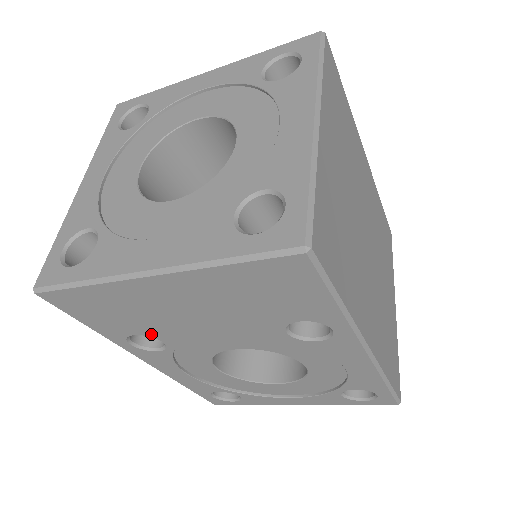
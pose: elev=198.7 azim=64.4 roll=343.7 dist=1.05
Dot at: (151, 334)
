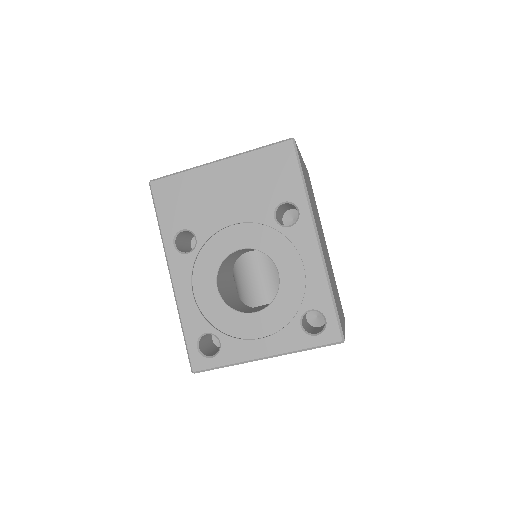
Dot at: (193, 227)
